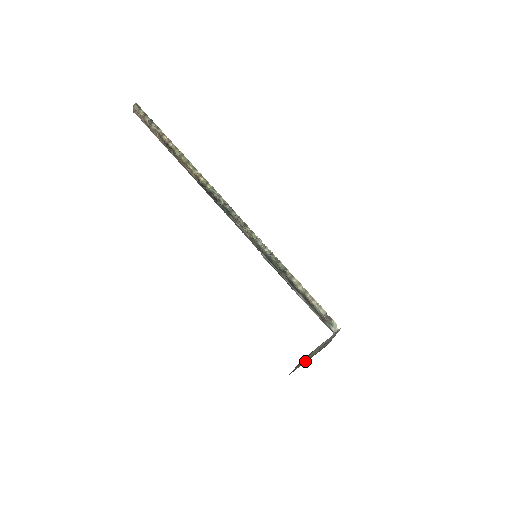
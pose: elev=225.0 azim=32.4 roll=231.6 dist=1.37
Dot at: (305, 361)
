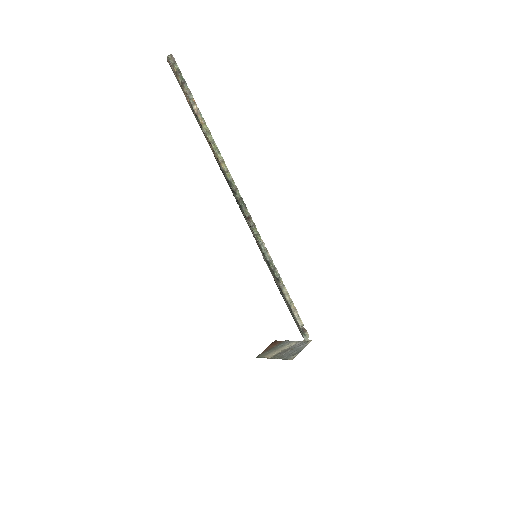
Dot at: (272, 355)
